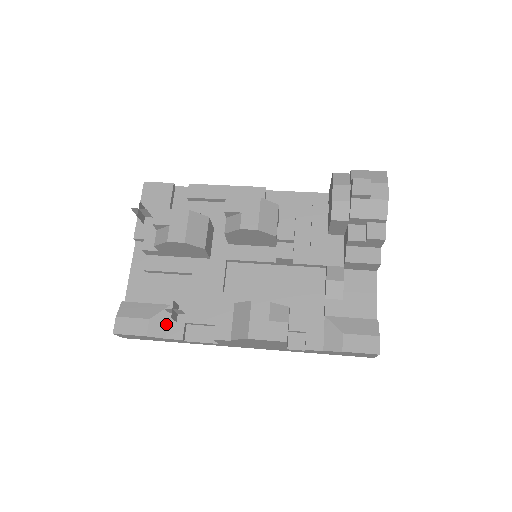
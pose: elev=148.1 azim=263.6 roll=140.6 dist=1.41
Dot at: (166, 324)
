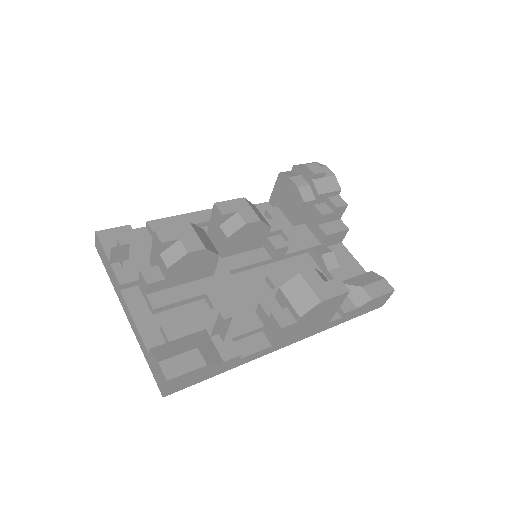
Dot at: (214, 348)
